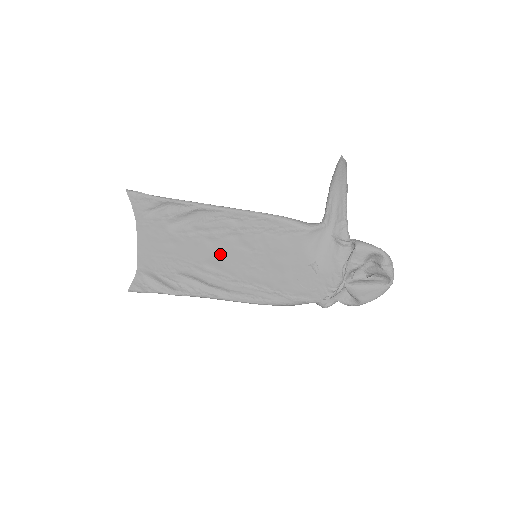
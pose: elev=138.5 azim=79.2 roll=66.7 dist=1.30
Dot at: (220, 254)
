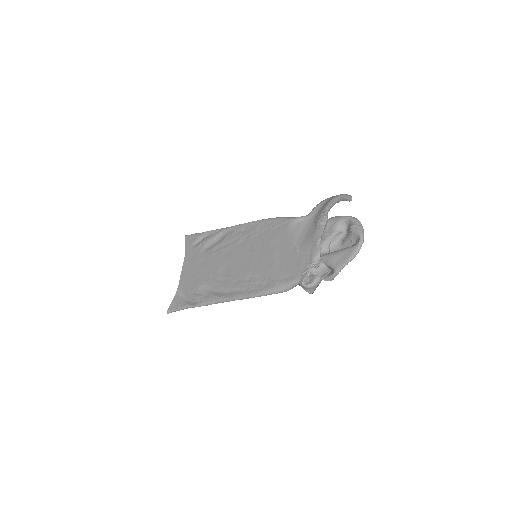
Dot at: (230, 260)
